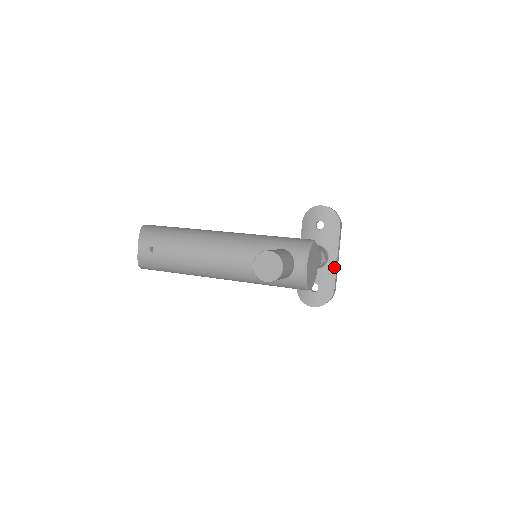
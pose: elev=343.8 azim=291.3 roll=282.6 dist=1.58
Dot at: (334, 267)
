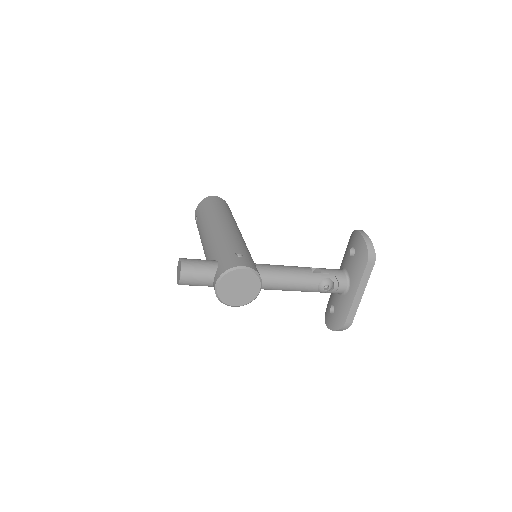
Dot at: (351, 301)
